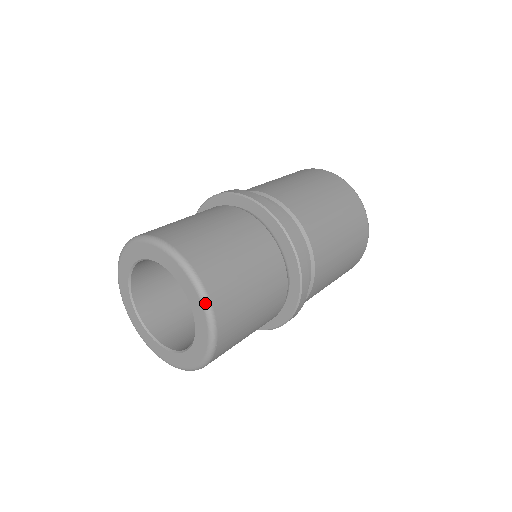
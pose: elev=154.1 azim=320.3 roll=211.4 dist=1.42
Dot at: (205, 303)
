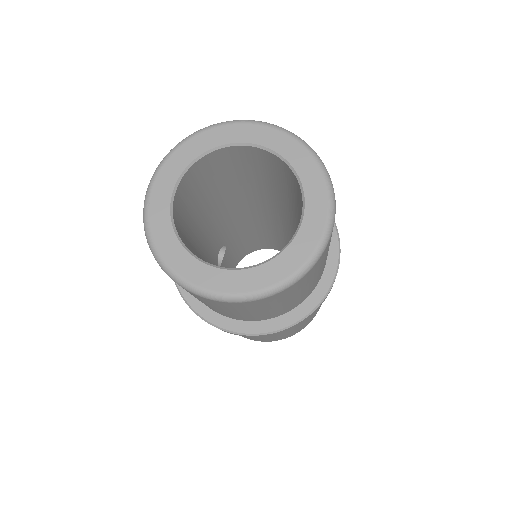
Dot at: (273, 125)
